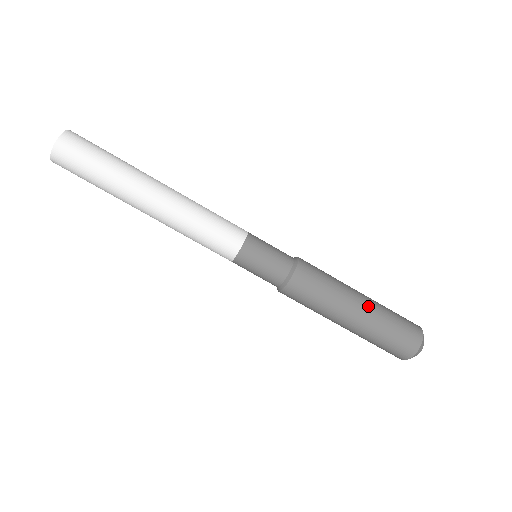
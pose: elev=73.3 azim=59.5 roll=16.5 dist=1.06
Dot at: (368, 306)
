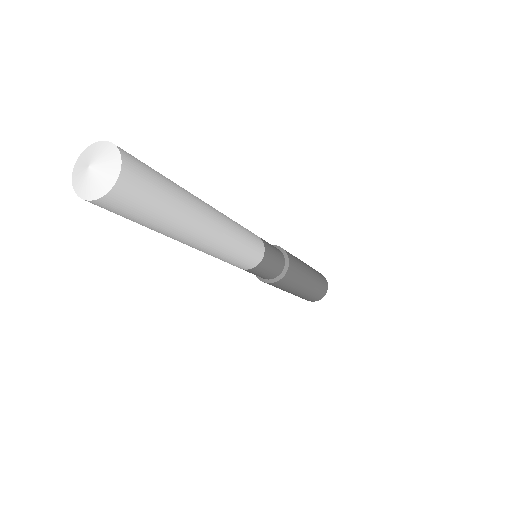
Dot at: (311, 285)
